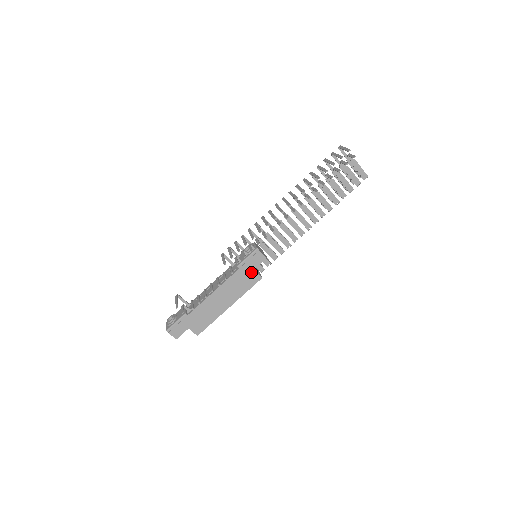
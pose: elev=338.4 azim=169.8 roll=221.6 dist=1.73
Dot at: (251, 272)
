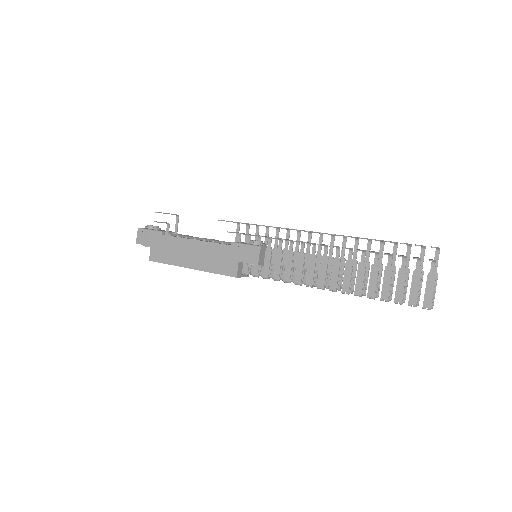
Dot at: (235, 261)
